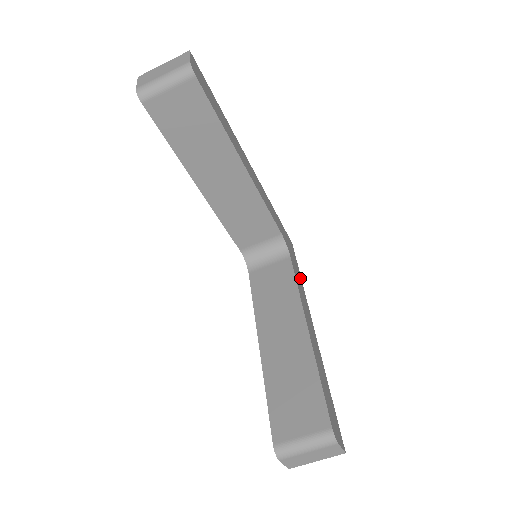
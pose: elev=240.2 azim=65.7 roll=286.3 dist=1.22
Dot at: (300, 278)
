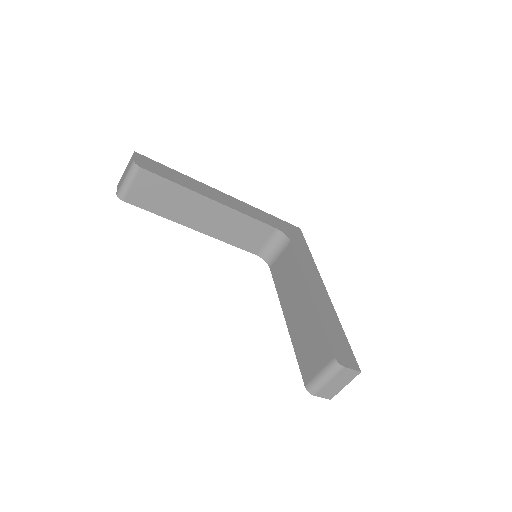
Dot at: (308, 254)
